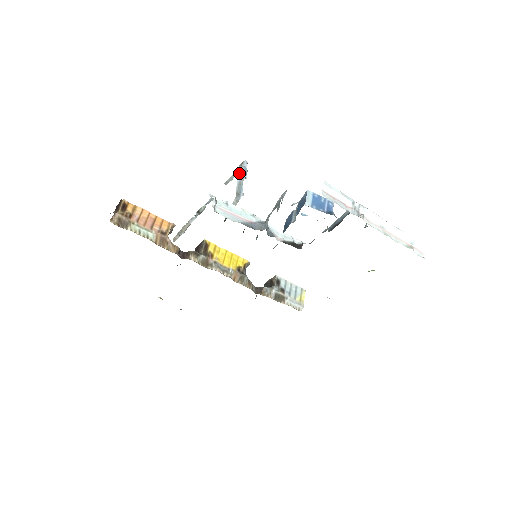
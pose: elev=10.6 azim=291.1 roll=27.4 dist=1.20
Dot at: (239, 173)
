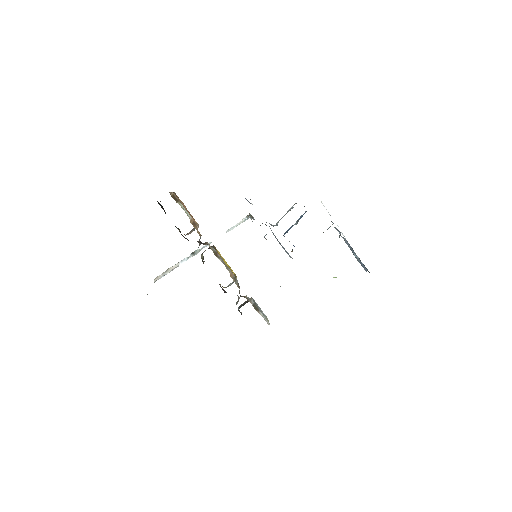
Dot at: occluded
